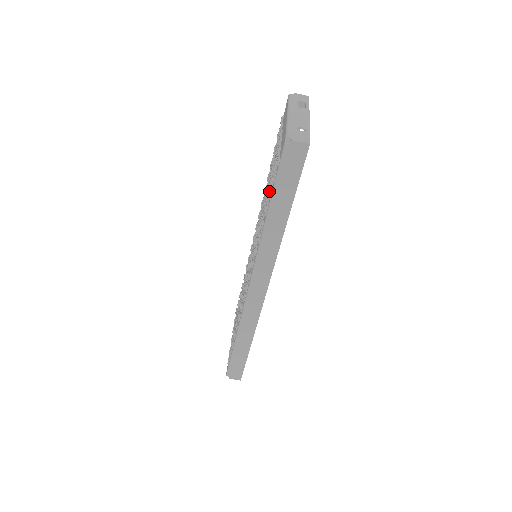
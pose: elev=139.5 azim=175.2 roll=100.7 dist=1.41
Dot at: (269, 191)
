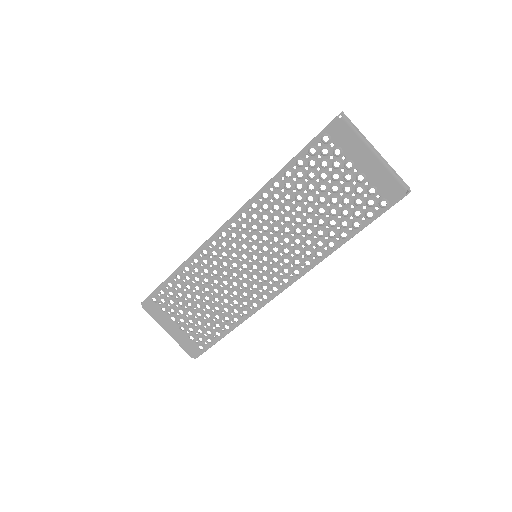
Dot at: occluded
